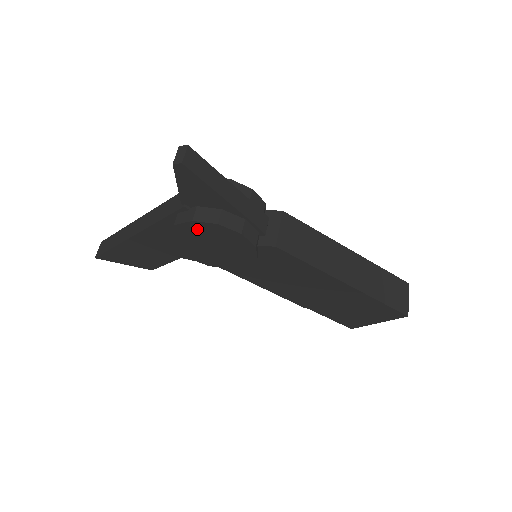
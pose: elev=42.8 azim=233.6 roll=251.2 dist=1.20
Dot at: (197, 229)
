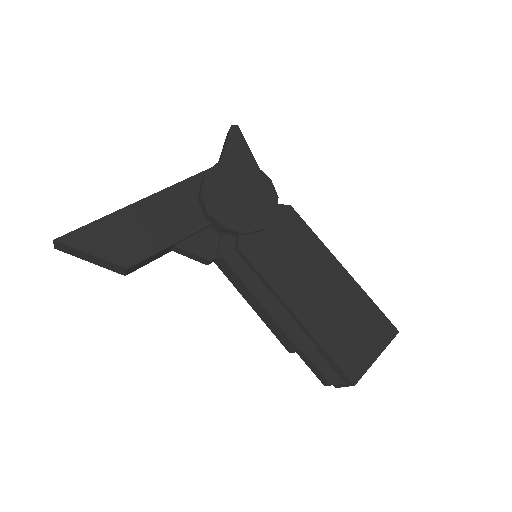
Dot at: (236, 170)
